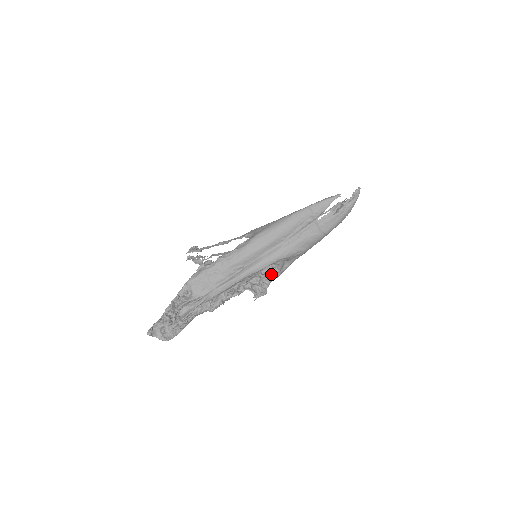
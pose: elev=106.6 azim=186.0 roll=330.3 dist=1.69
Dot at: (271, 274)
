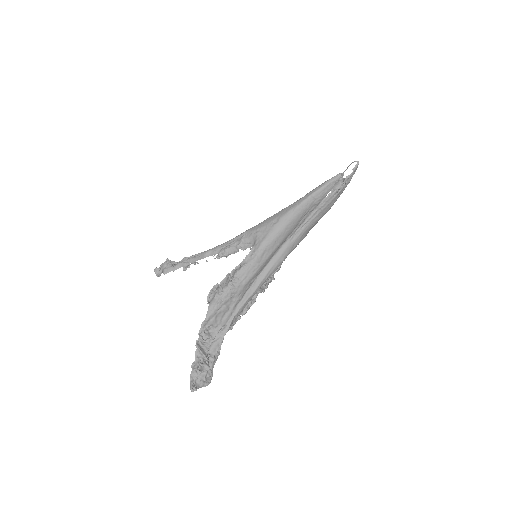
Dot at: (278, 269)
